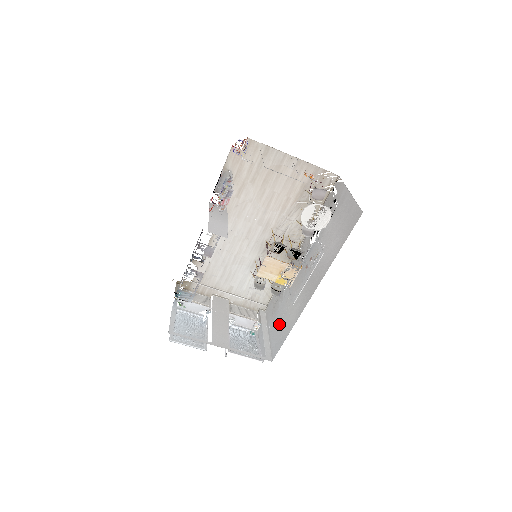
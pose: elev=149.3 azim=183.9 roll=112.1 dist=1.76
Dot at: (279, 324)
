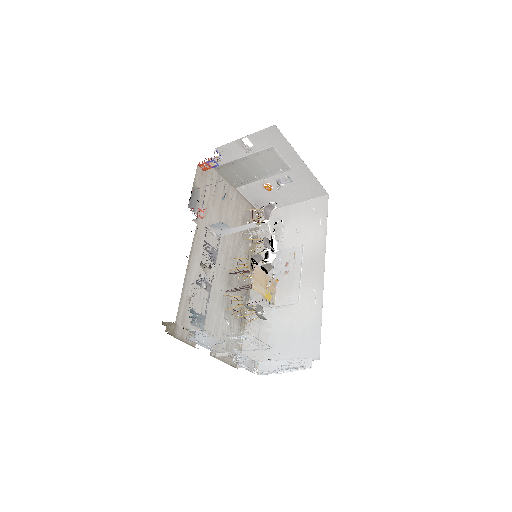
Dot at: (291, 335)
